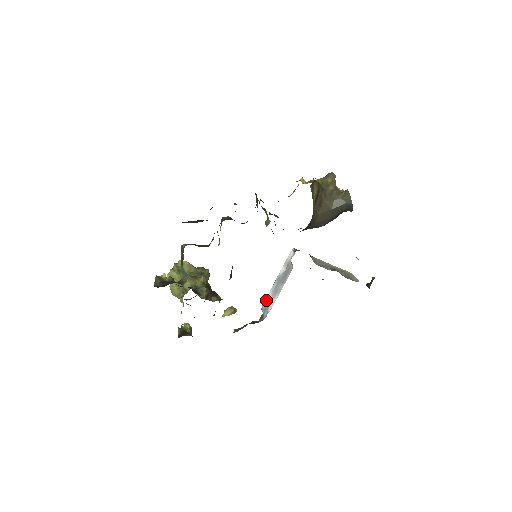
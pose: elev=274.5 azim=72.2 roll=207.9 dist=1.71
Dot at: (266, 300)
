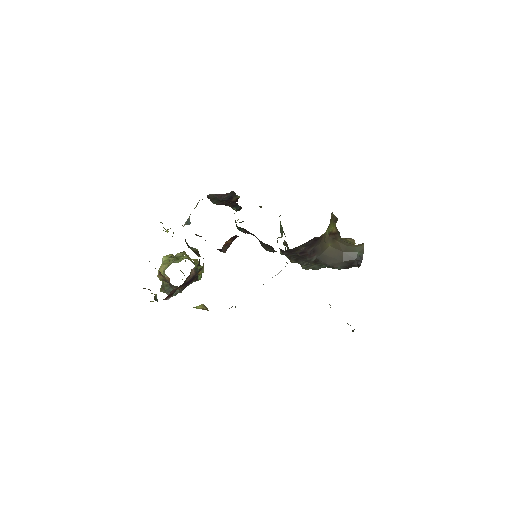
Dot at: occluded
